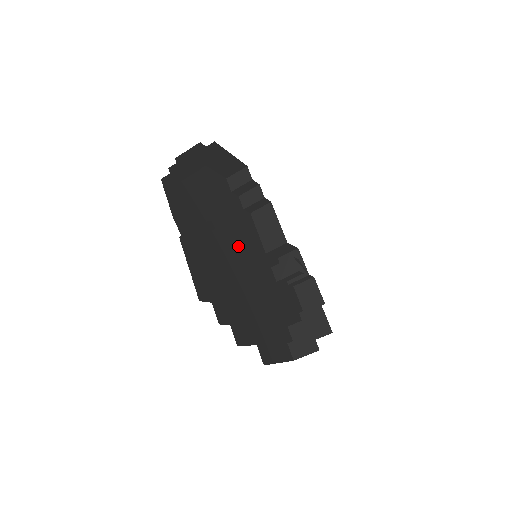
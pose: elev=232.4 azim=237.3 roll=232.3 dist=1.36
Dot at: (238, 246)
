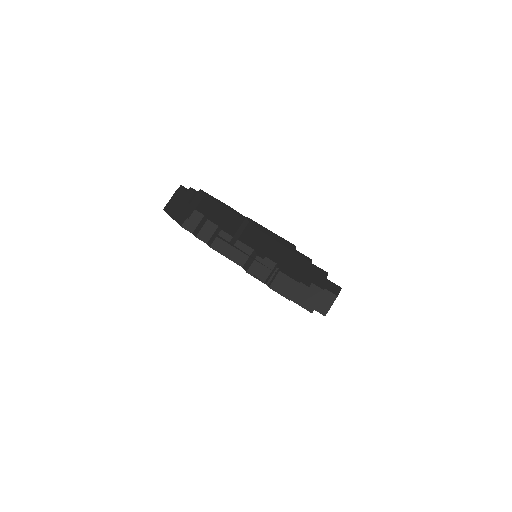
Dot at: occluded
